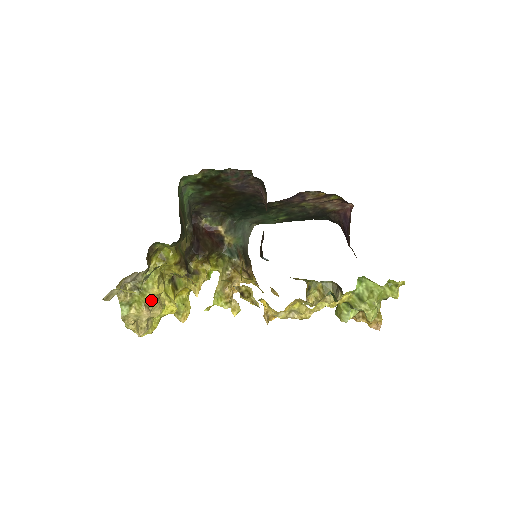
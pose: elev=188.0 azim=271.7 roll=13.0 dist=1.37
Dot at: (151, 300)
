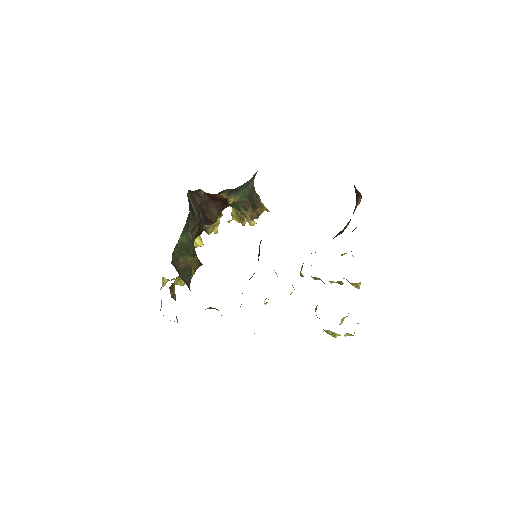
Dot at: occluded
